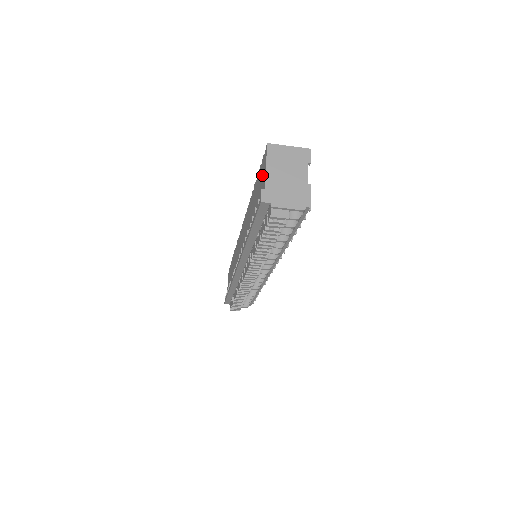
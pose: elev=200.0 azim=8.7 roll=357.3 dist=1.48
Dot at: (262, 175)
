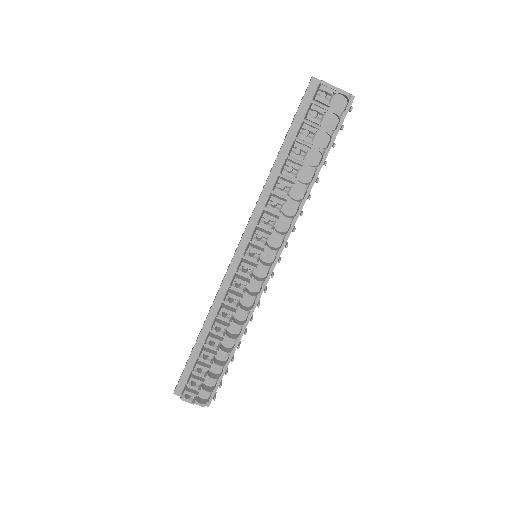
Dot at: occluded
